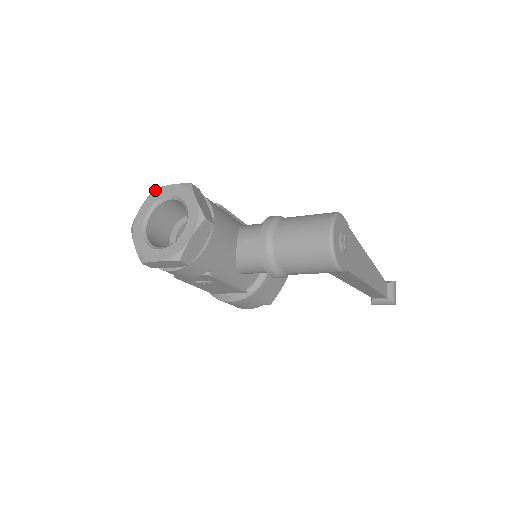
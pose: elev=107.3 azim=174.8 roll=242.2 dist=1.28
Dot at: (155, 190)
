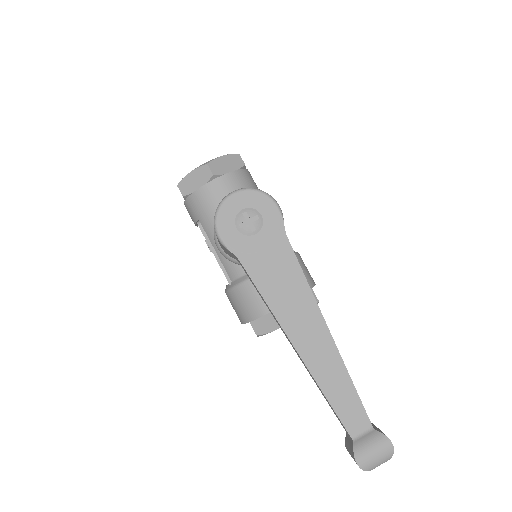
Dot at: occluded
